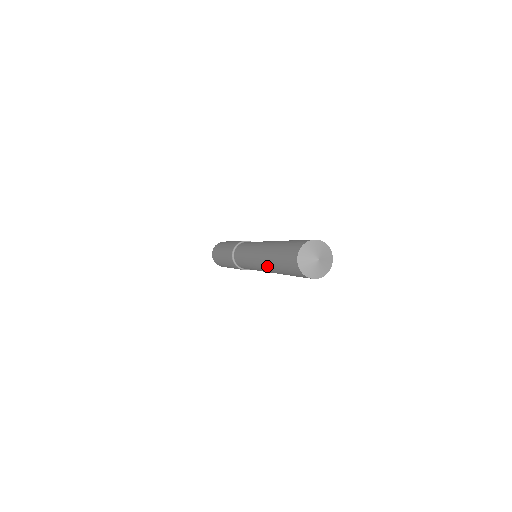
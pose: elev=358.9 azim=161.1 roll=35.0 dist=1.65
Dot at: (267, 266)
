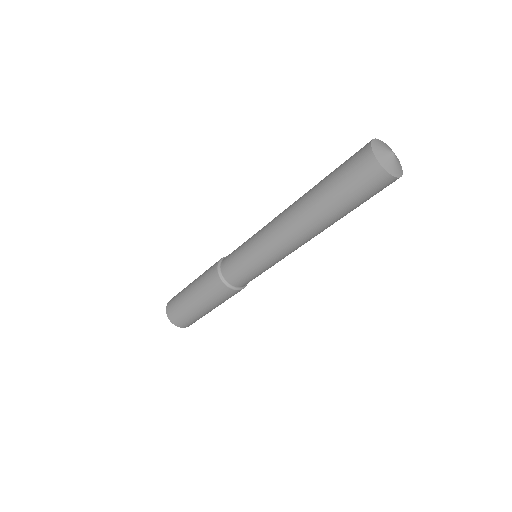
Dot at: (300, 217)
